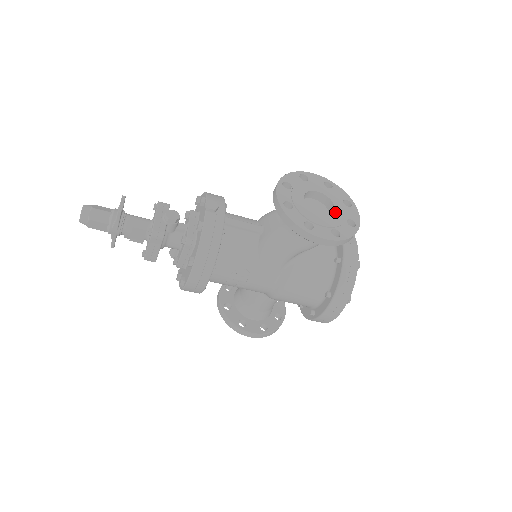
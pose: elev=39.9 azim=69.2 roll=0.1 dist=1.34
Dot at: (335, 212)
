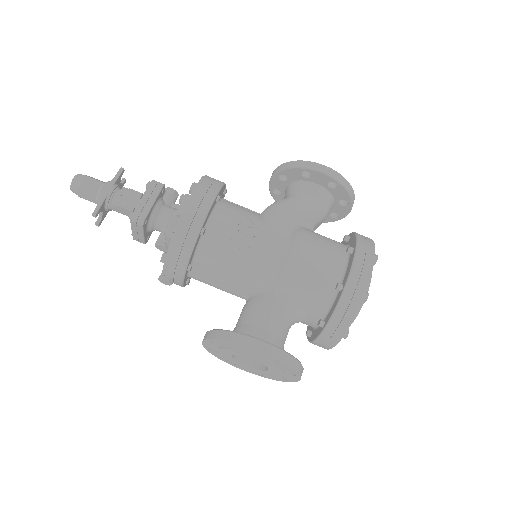
Dot at: occluded
